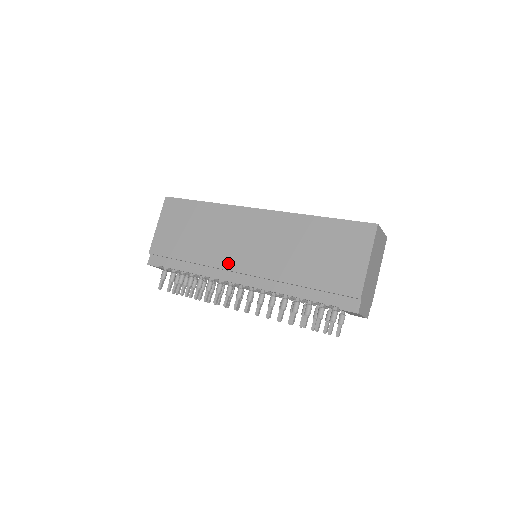
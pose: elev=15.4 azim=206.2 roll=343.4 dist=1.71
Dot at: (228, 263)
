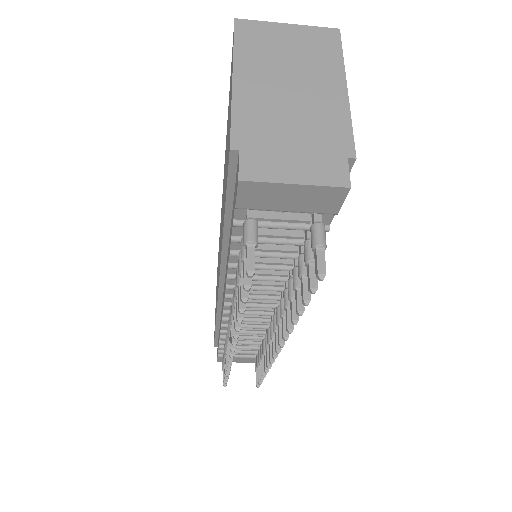
Dot at: occluded
